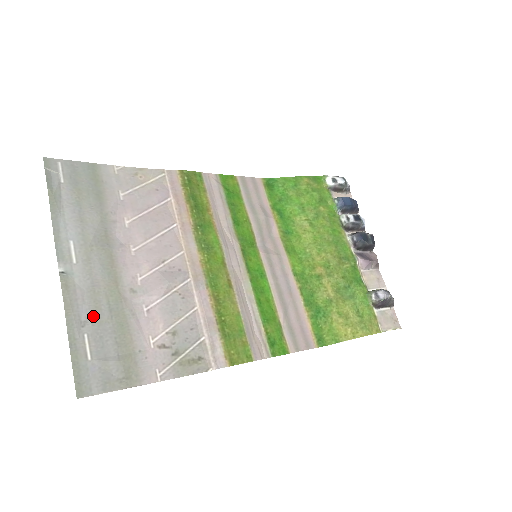
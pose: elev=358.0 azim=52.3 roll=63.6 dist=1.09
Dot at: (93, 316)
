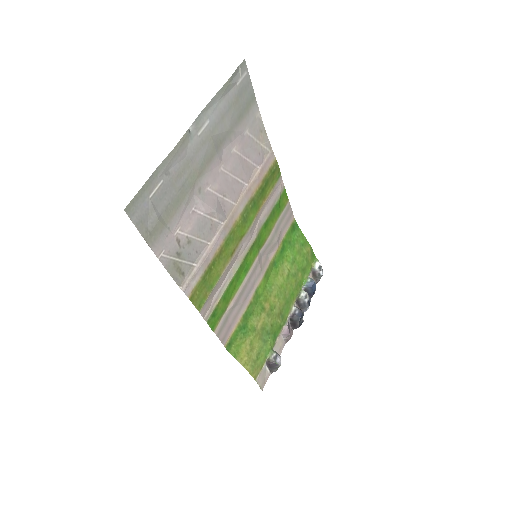
Dot at: (175, 176)
